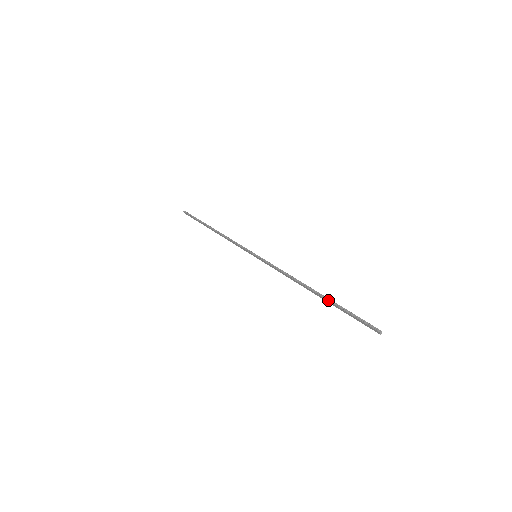
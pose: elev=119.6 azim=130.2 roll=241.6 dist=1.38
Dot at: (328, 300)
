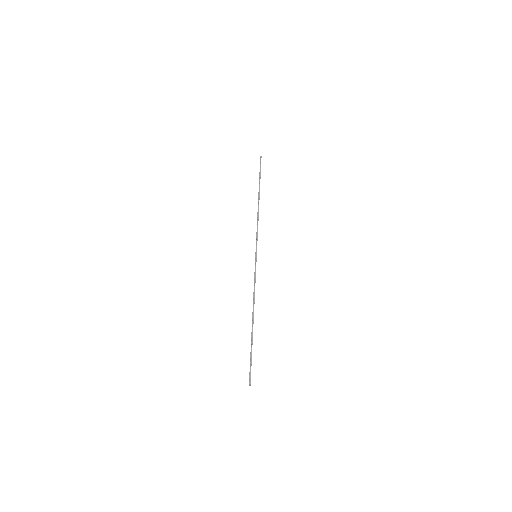
Dot at: (251, 337)
